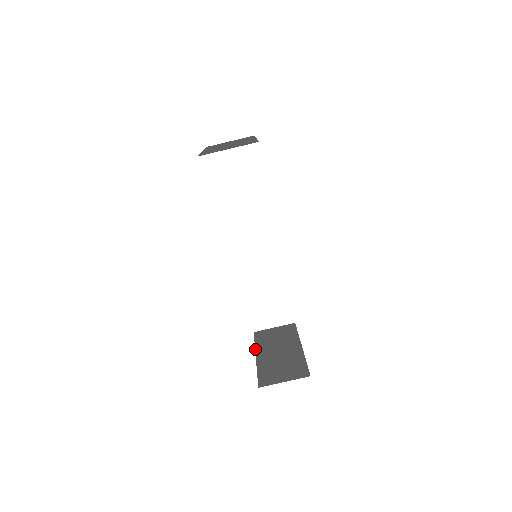
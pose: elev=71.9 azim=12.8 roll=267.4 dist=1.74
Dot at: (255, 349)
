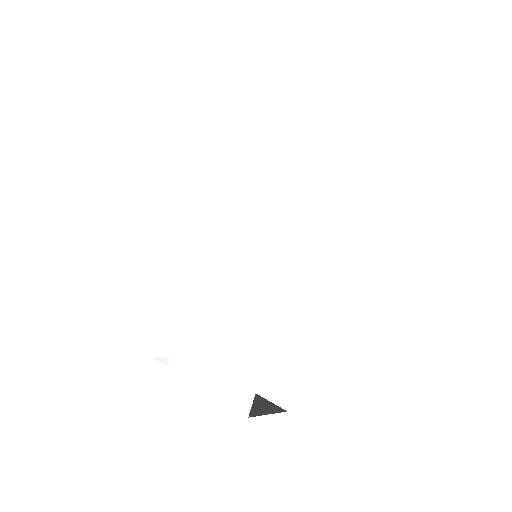
Dot at: (183, 376)
